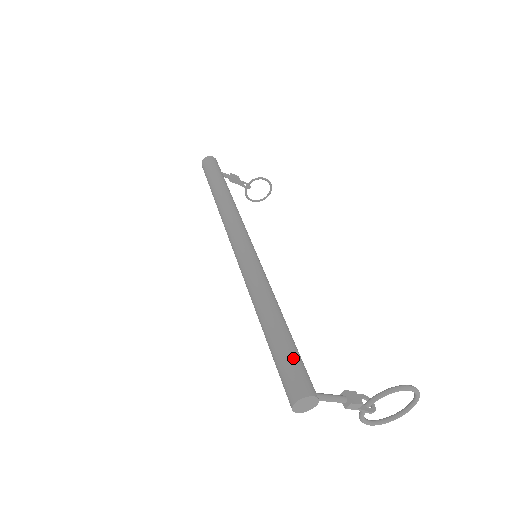
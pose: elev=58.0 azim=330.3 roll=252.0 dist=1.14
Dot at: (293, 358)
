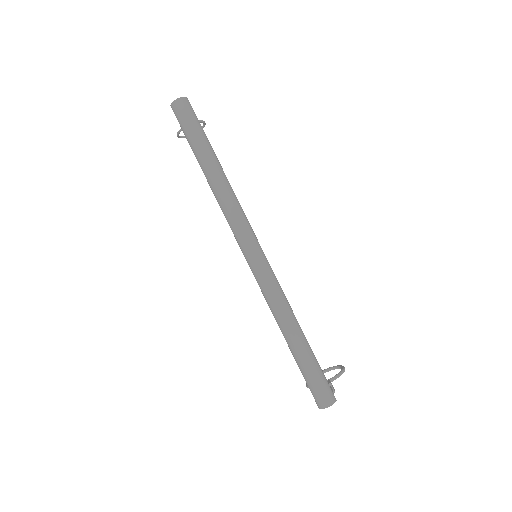
Dot at: (322, 372)
